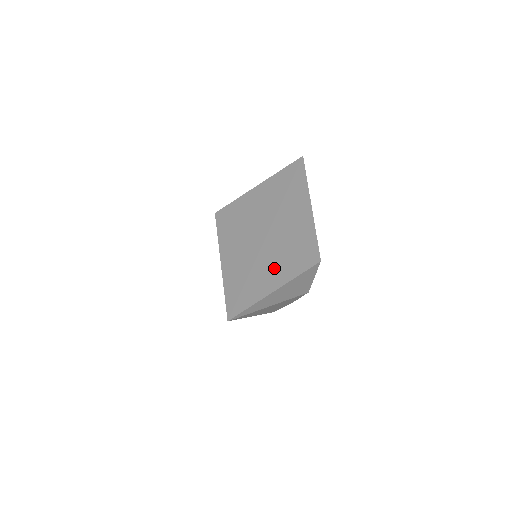
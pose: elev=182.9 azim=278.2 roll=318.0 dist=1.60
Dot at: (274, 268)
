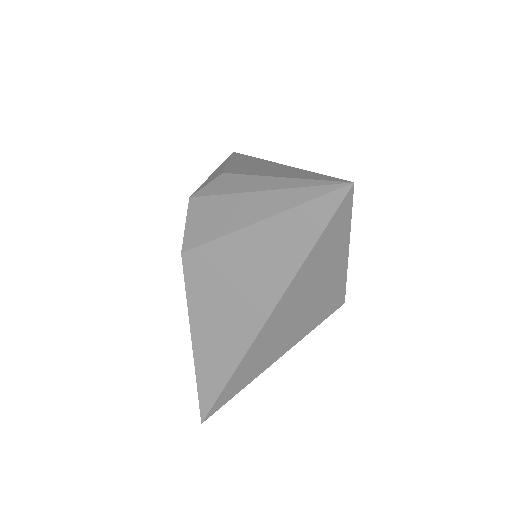
Dot at: (265, 357)
